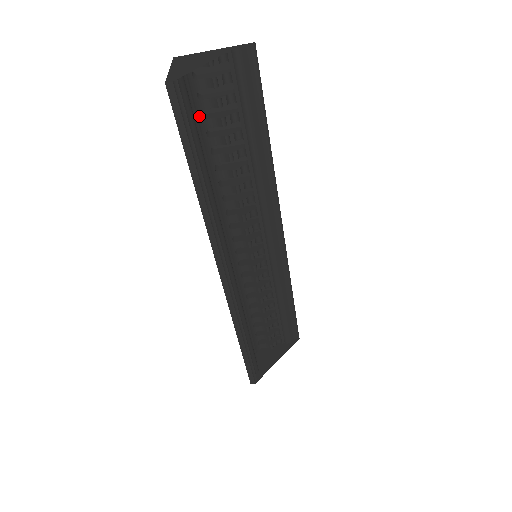
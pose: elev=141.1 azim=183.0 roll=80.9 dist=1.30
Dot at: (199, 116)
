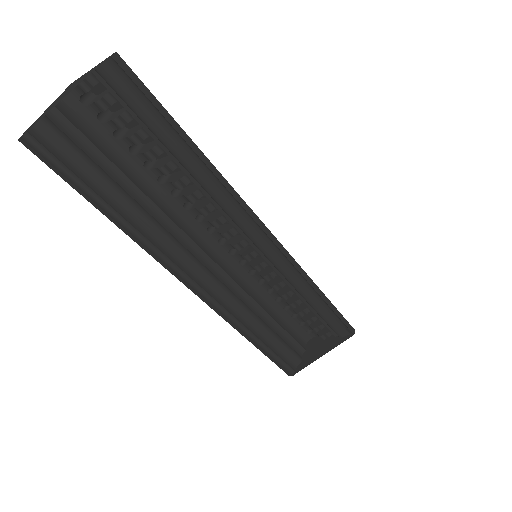
Dot at: (111, 138)
